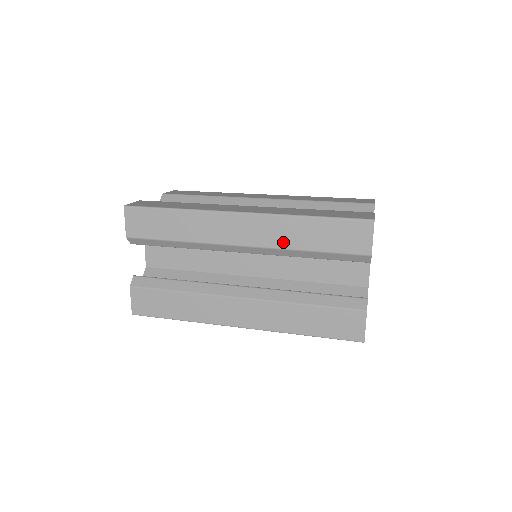
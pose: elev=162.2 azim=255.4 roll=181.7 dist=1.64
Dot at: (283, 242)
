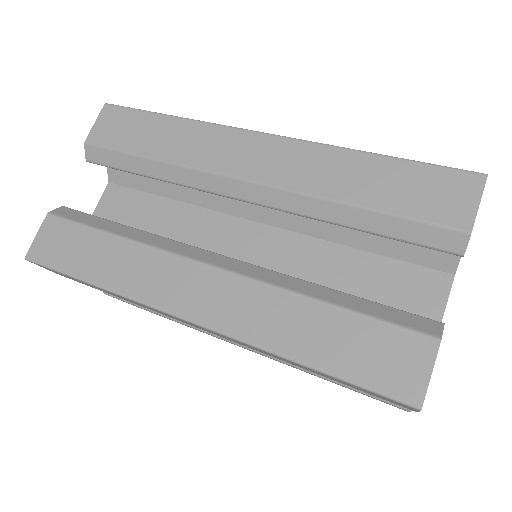
Dot at: (317, 184)
